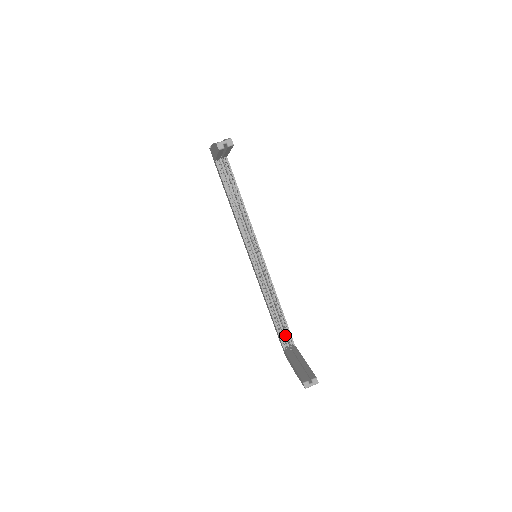
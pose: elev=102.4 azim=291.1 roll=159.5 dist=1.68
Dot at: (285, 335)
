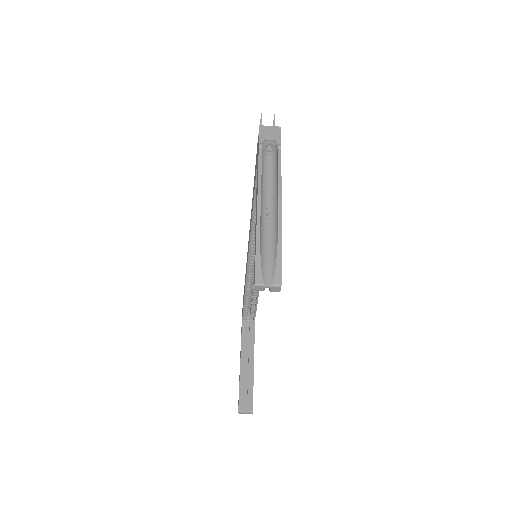
Dot at: (250, 304)
